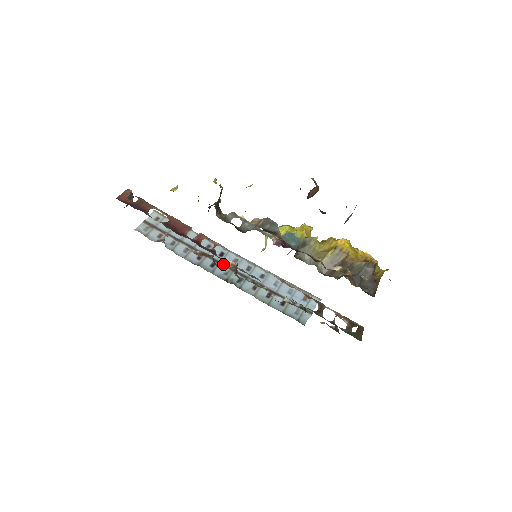
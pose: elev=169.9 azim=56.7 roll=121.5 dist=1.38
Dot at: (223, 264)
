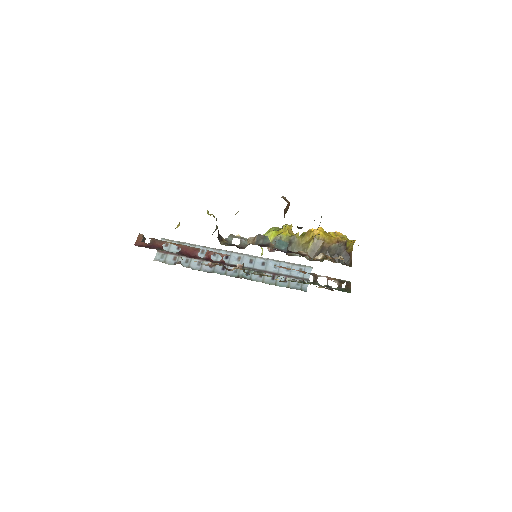
Dot at: occluded
